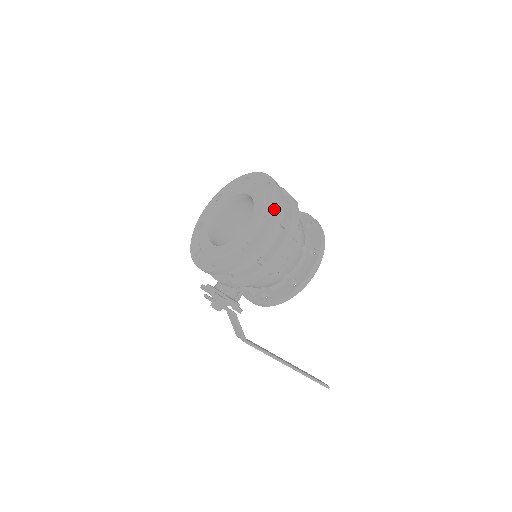
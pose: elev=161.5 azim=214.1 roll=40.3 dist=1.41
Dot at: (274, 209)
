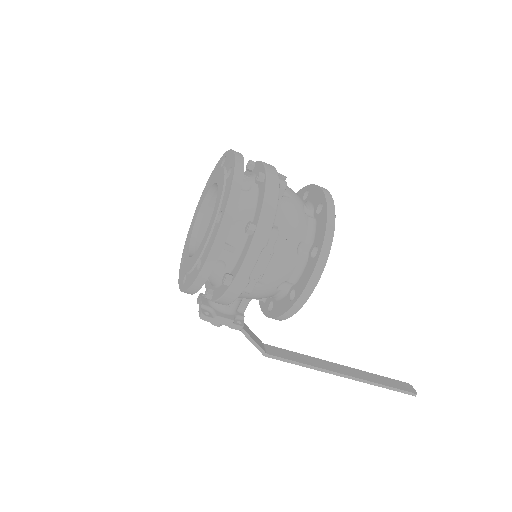
Dot at: (223, 213)
